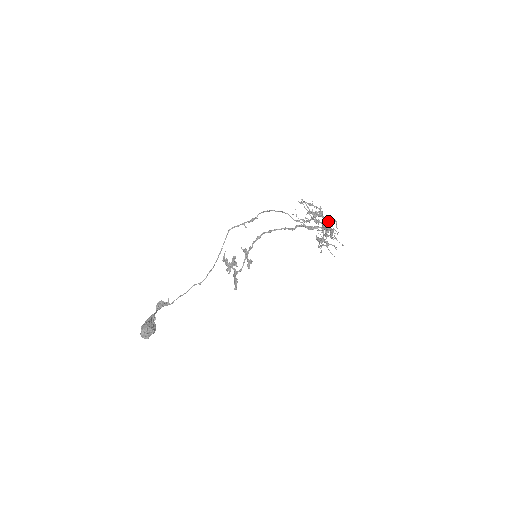
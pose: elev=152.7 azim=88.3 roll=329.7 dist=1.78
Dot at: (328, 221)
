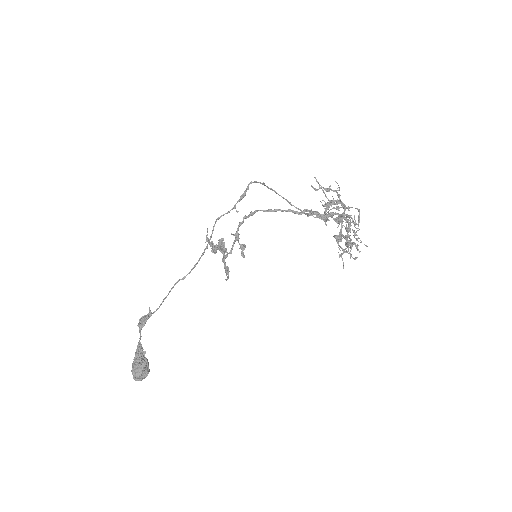
Dot at: (348, 208)
